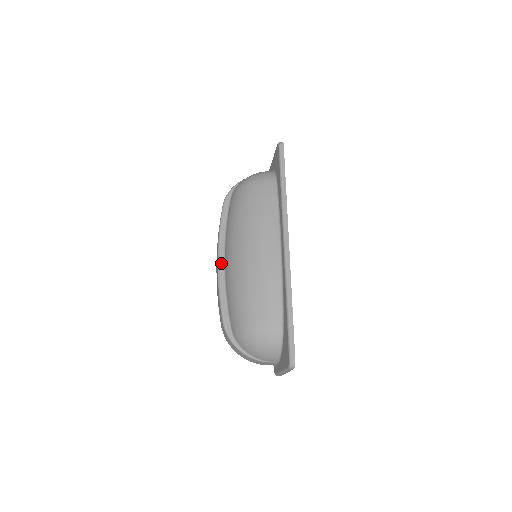
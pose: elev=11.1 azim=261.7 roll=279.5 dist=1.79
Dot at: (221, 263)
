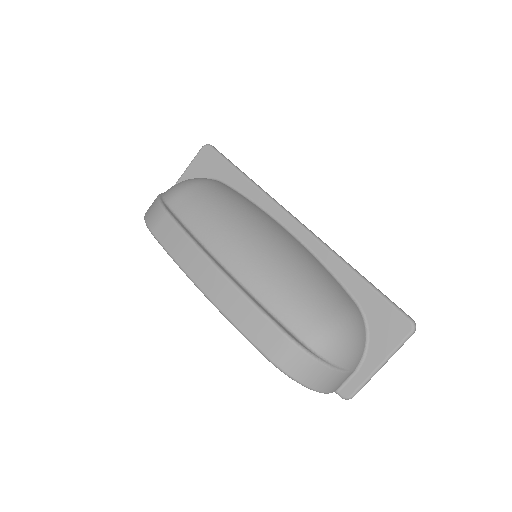
Dot at: (224, 270)
